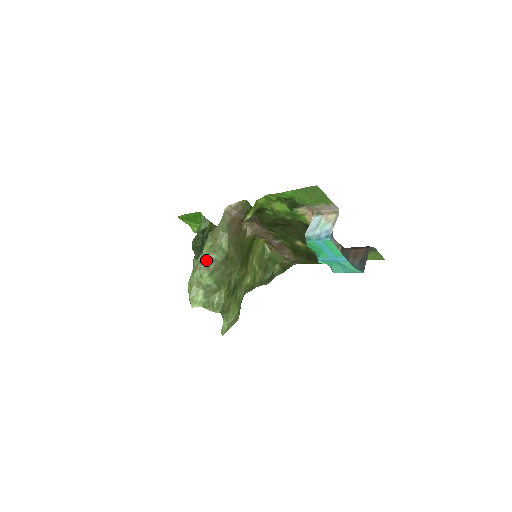
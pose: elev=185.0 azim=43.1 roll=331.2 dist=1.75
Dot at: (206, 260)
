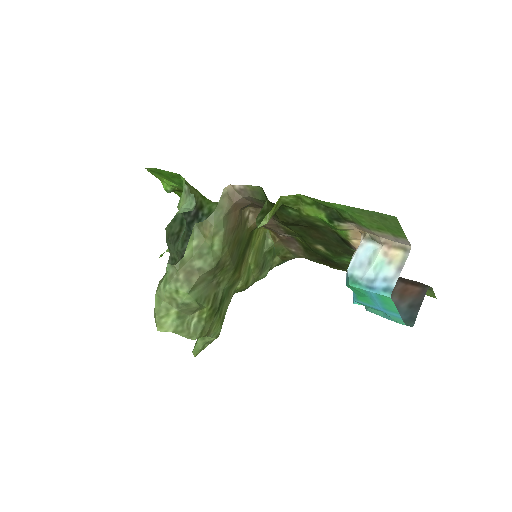
Dot at: (187, 269)
